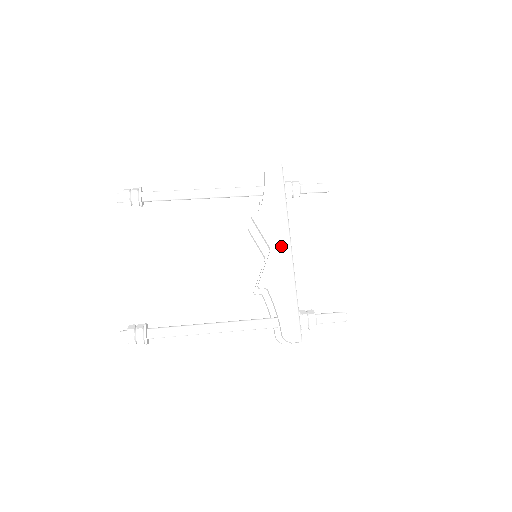
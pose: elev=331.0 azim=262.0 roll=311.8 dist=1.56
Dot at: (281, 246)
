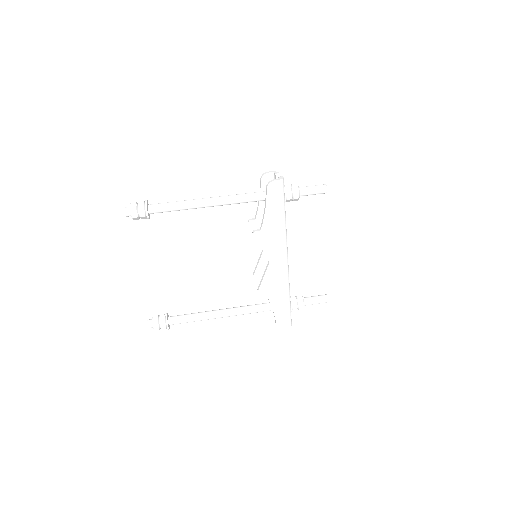
Dot at: (279, 258)
